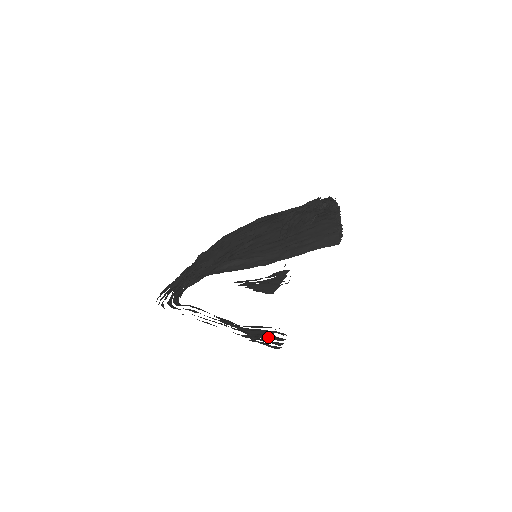
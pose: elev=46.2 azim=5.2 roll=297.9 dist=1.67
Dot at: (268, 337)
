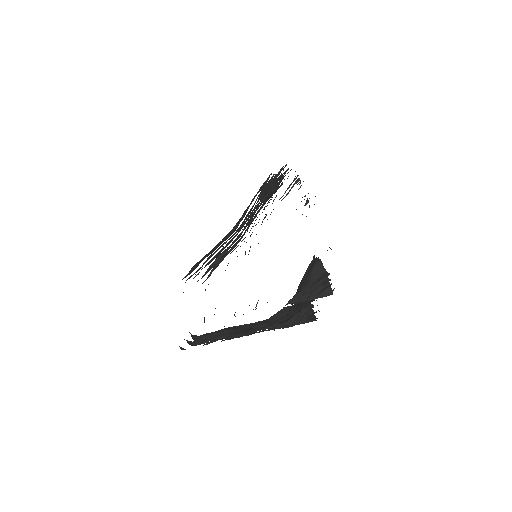
Dot at: (304, 317)
